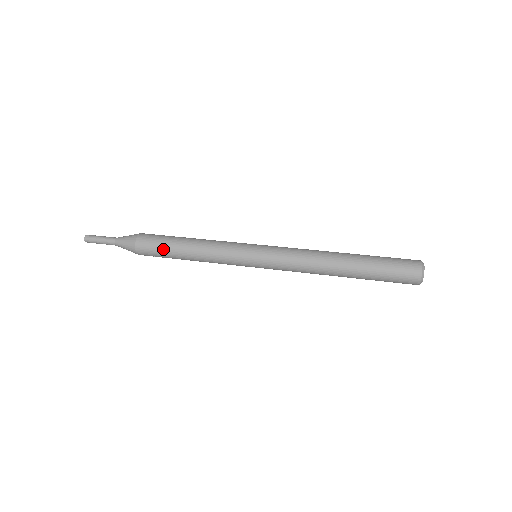
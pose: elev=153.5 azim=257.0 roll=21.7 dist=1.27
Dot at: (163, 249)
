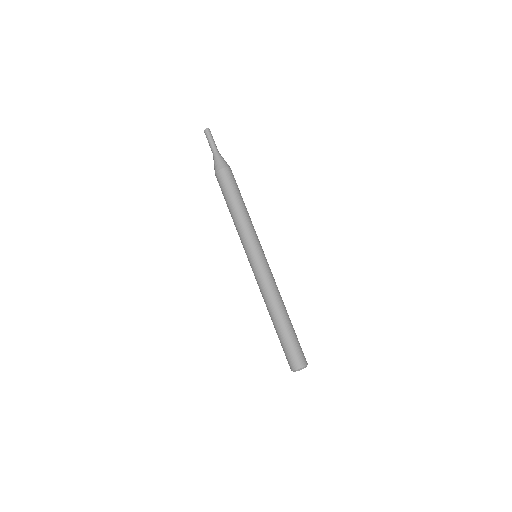
Dot at: occluded
